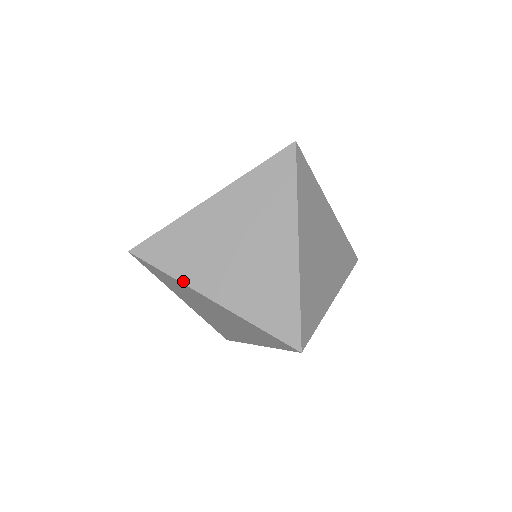
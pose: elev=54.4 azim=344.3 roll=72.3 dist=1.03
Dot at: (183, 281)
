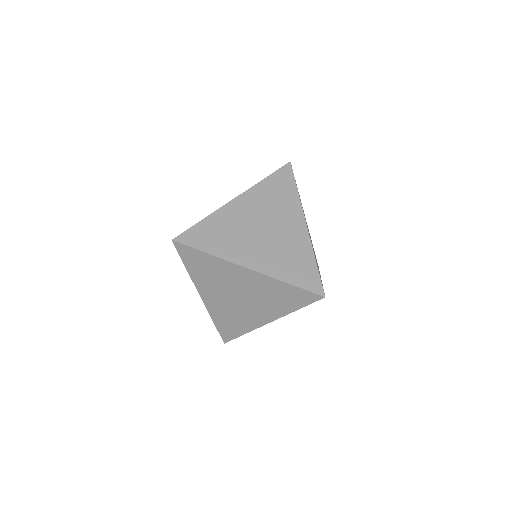
Dot at: (223, 257)
